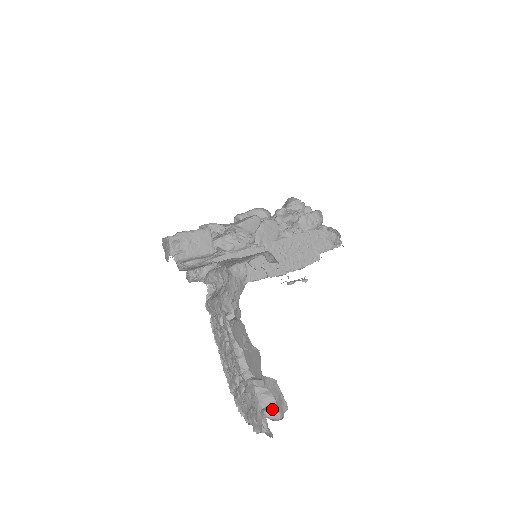
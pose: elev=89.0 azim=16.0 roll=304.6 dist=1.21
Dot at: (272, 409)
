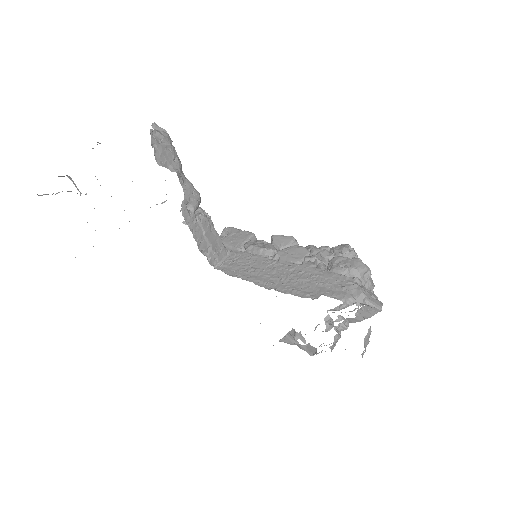
Dot at: occluded
